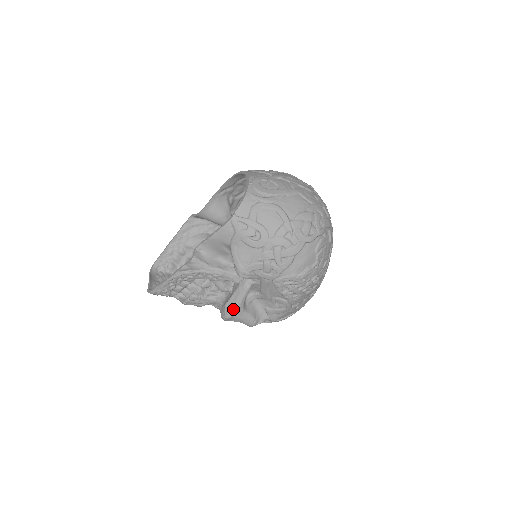
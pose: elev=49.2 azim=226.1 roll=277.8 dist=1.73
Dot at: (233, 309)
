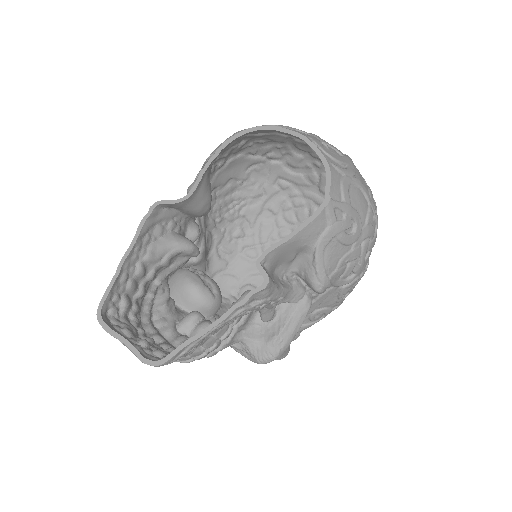
Dot at: (288, 343)
